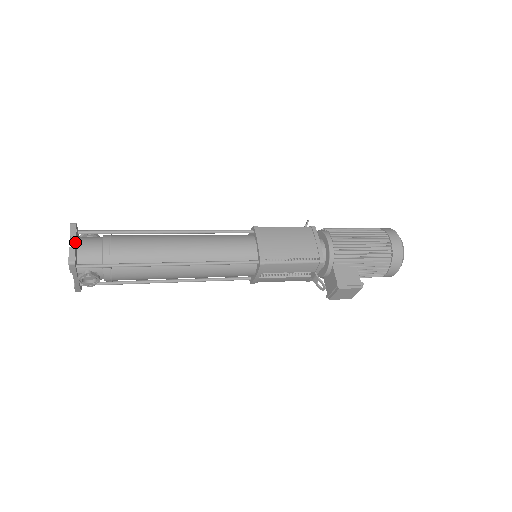
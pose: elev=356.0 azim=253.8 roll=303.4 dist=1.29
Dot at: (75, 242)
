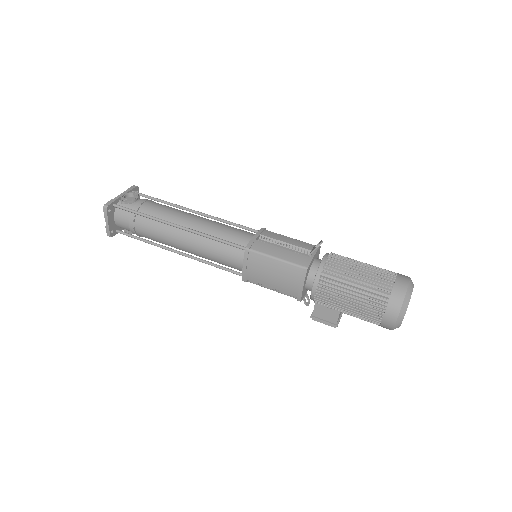
Dot at: (108, 223)
